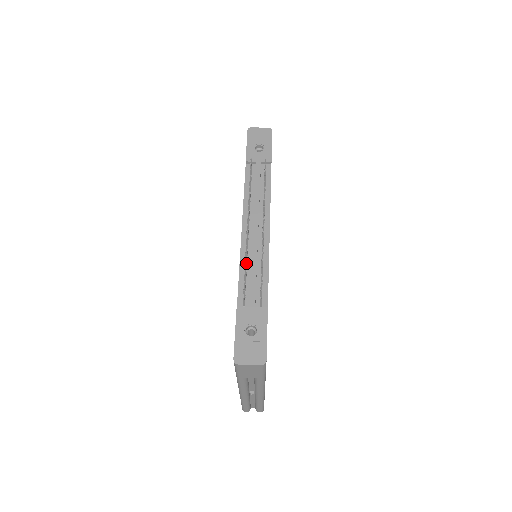
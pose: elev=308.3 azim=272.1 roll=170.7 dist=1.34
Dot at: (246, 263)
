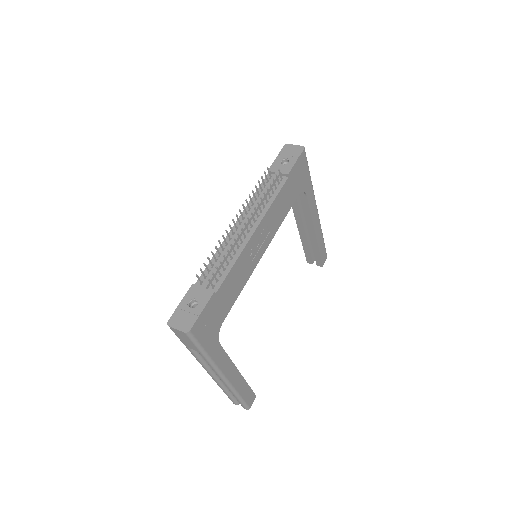
Dot at: (217, 250)
